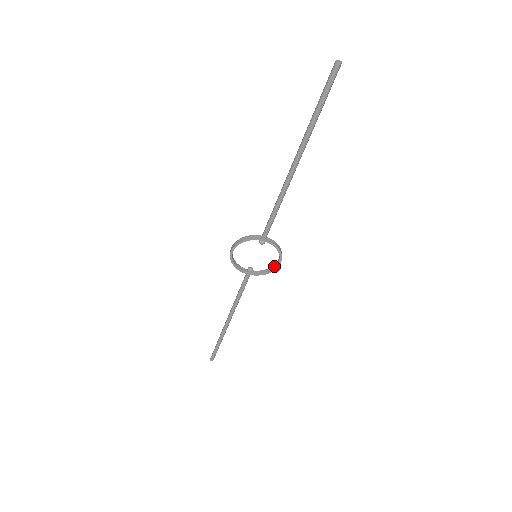
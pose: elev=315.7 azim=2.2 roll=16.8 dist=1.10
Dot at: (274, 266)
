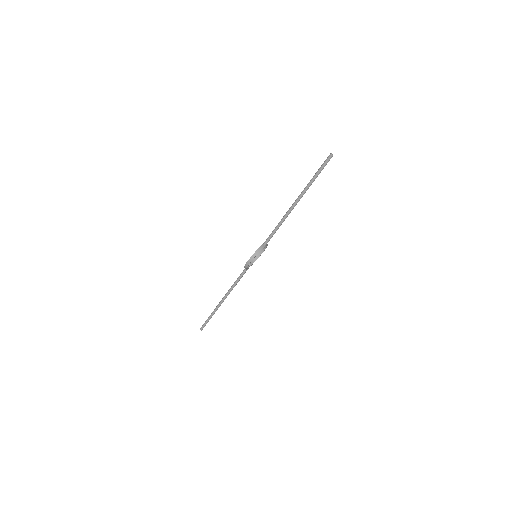
Dot at: (259, 254)
